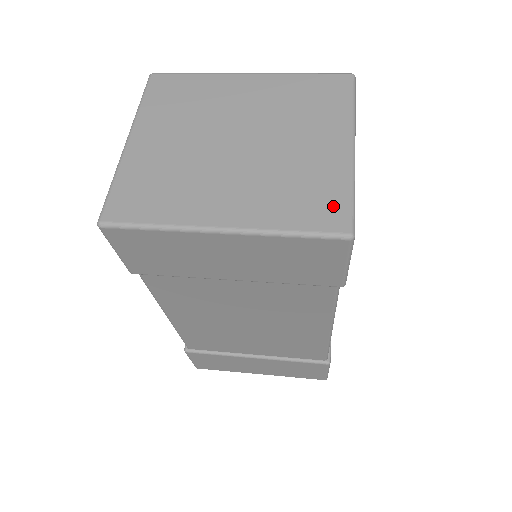
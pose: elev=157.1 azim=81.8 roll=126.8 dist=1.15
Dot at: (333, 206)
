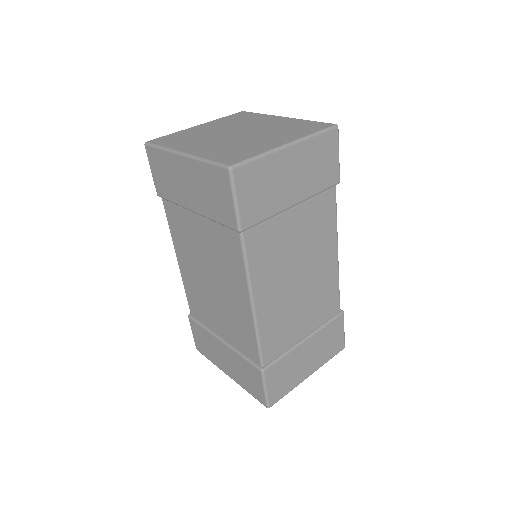
Dot at: (239, 157)
